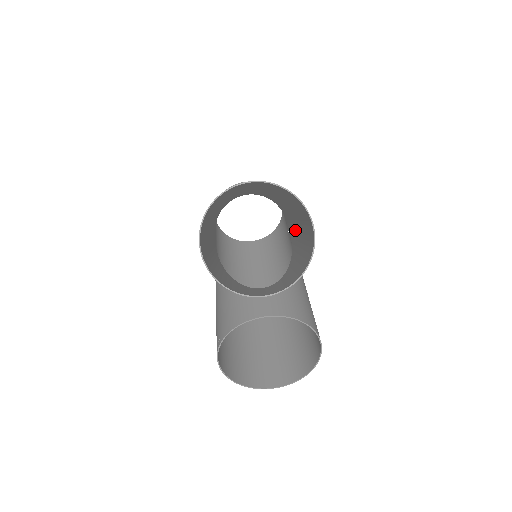
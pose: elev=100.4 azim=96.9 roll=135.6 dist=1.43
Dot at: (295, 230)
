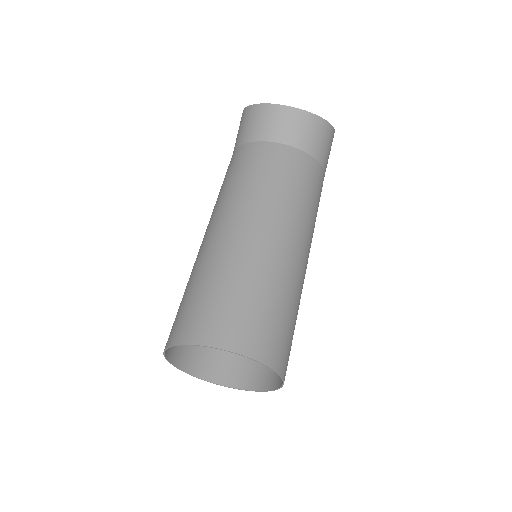
Dot at: occluded
